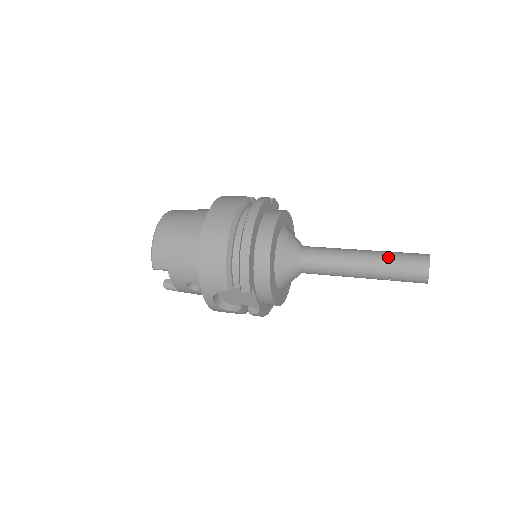
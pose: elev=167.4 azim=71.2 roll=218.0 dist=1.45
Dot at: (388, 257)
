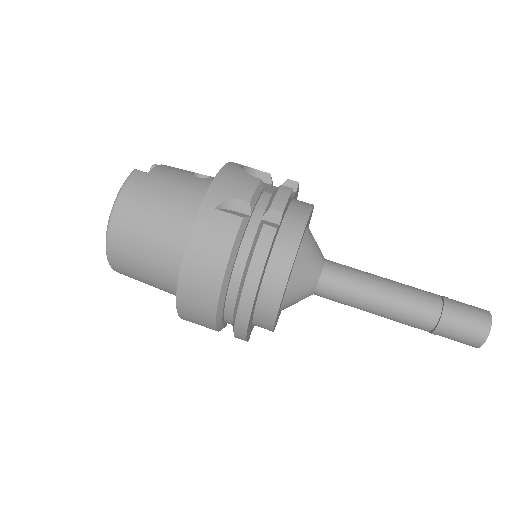
Dot at: (434, 322)
